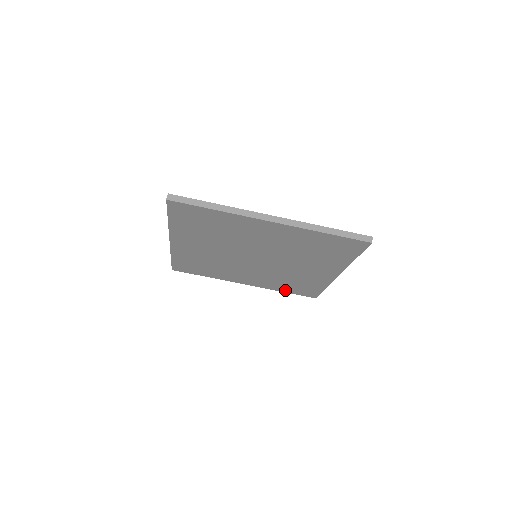
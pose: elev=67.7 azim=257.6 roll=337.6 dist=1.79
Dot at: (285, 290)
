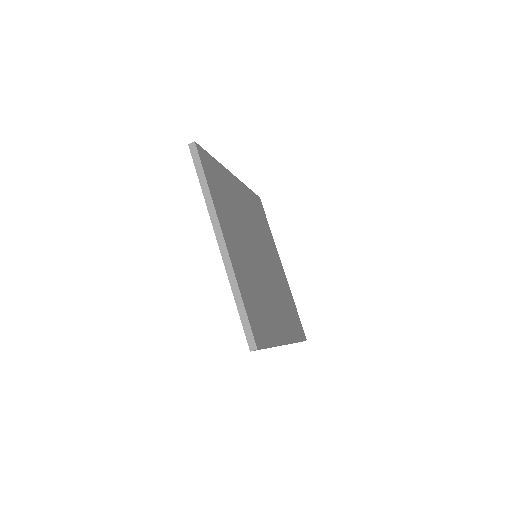
Dot at: occluded
